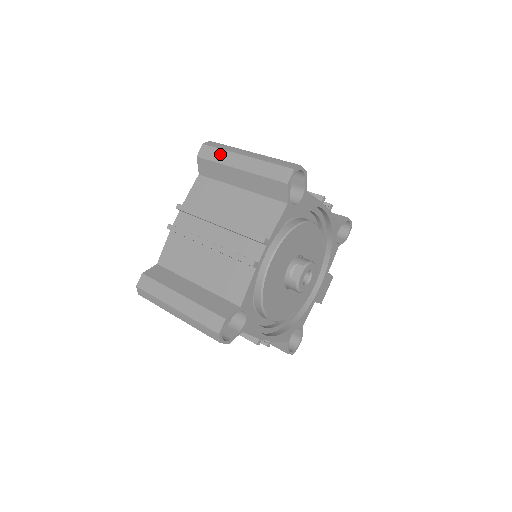
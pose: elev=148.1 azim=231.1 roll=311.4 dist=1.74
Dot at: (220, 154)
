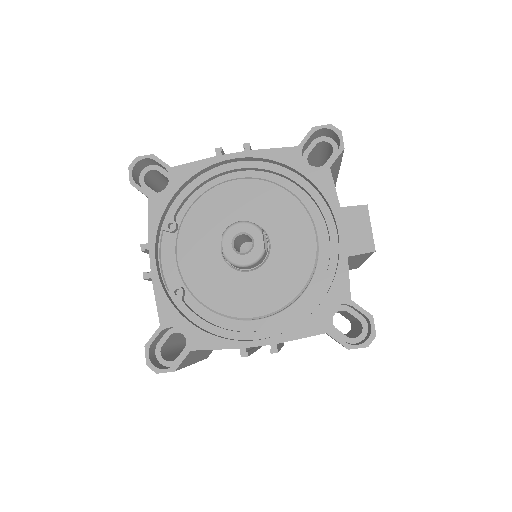
Dot at: occluded
